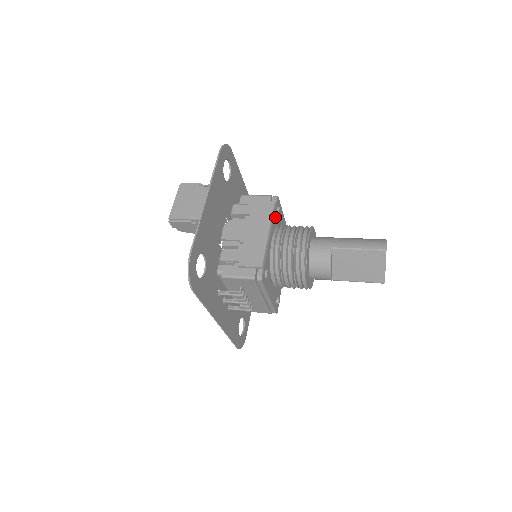
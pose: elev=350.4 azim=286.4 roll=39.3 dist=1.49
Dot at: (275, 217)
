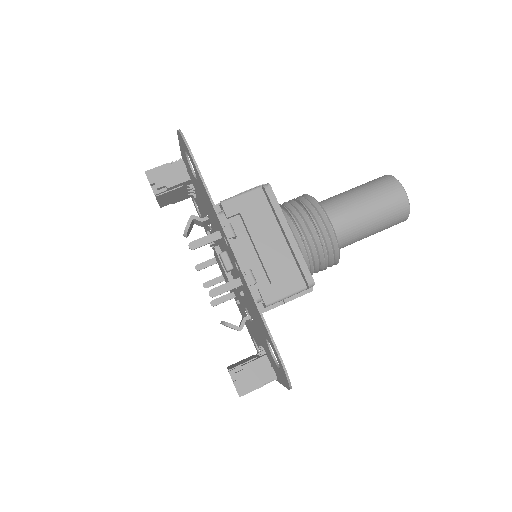
Dot at: occluded
